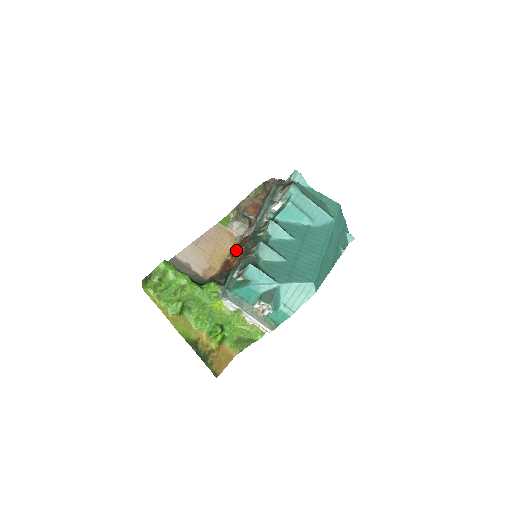
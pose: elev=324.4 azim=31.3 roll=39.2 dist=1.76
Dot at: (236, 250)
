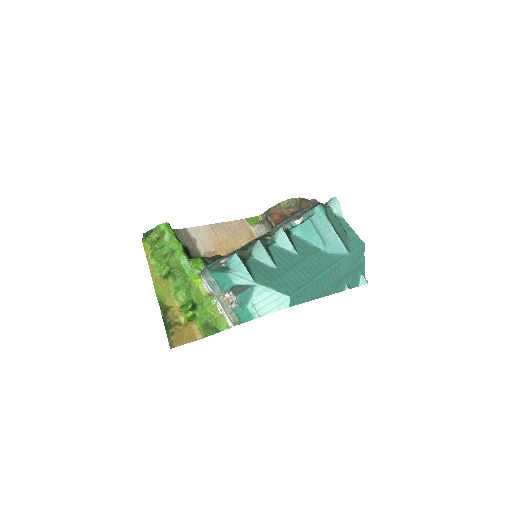
Dot at: occluded
